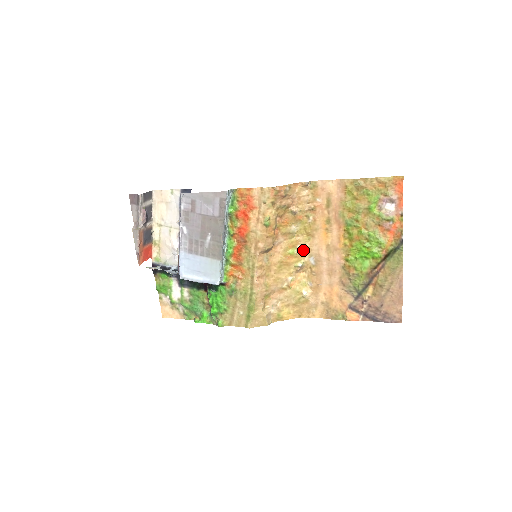
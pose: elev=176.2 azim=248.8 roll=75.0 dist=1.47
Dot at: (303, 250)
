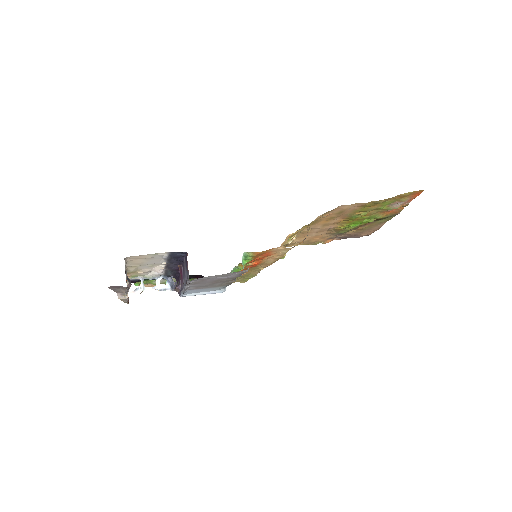
Dot at: (300, 232)
